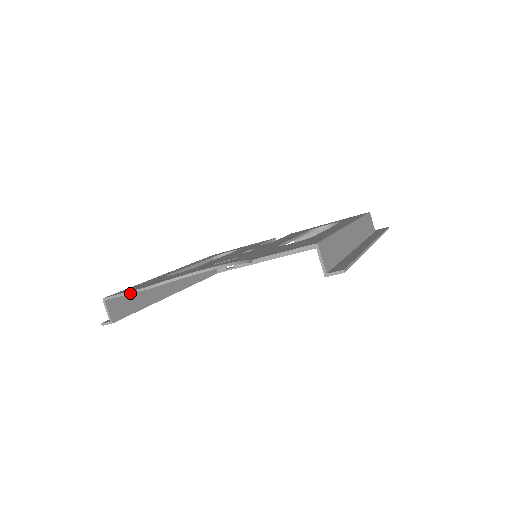
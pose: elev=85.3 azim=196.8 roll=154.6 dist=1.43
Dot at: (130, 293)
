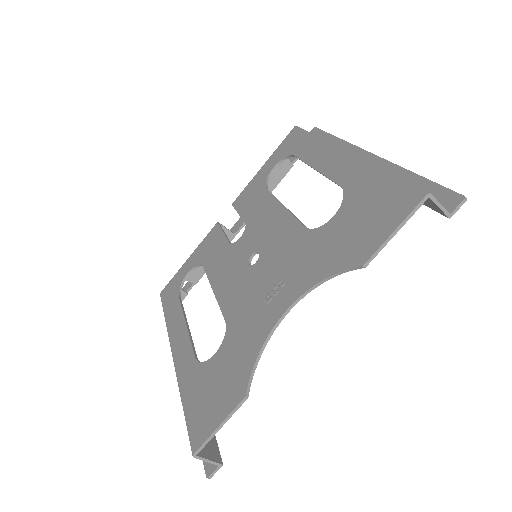
Dot at: (227, 420)
